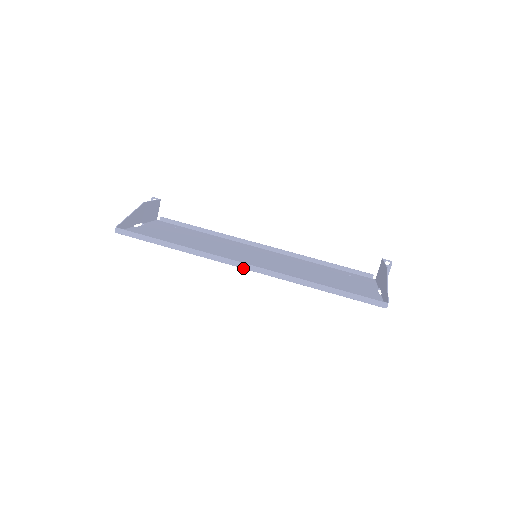
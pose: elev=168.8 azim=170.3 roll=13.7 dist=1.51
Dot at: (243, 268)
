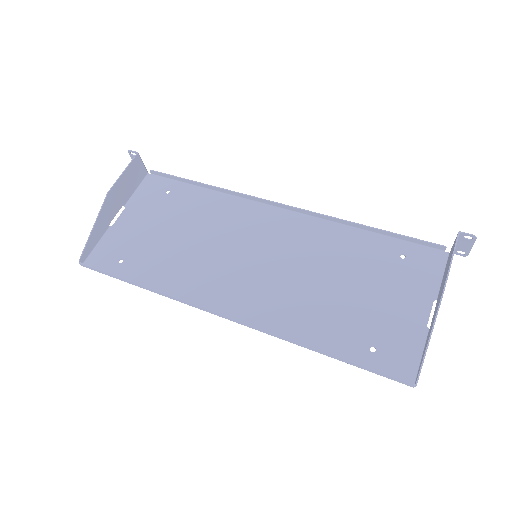
Dot at: (222, 317)
